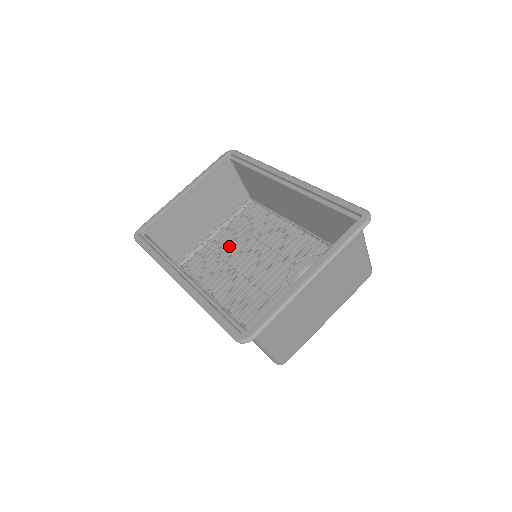
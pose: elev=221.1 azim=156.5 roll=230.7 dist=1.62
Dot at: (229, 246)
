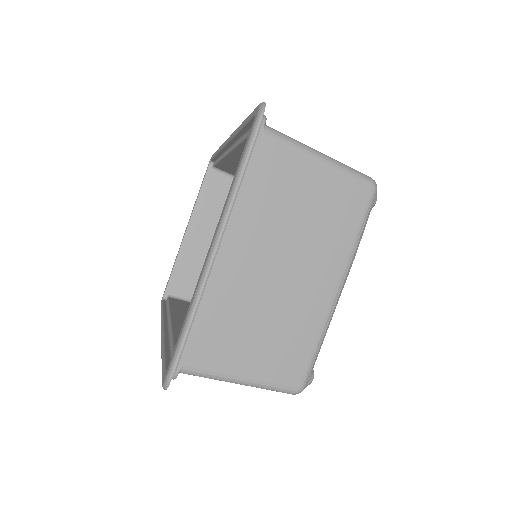
Dot at: occluded
